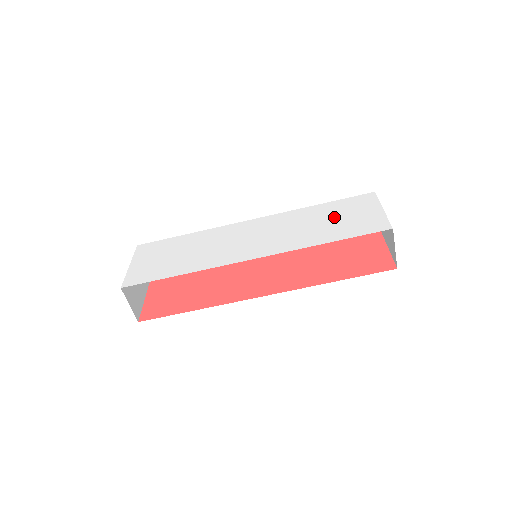
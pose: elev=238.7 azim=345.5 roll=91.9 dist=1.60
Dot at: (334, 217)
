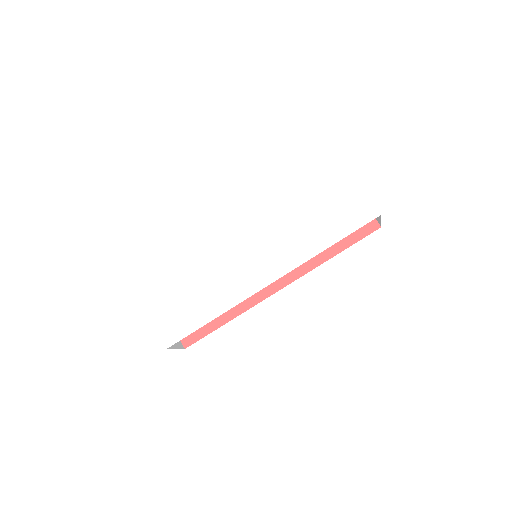
Dot at: (317, 204)
